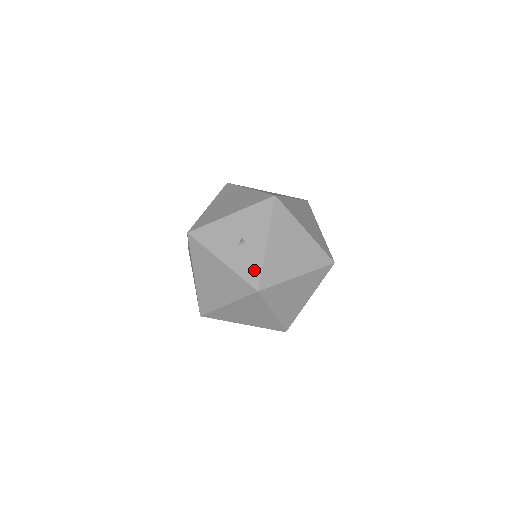
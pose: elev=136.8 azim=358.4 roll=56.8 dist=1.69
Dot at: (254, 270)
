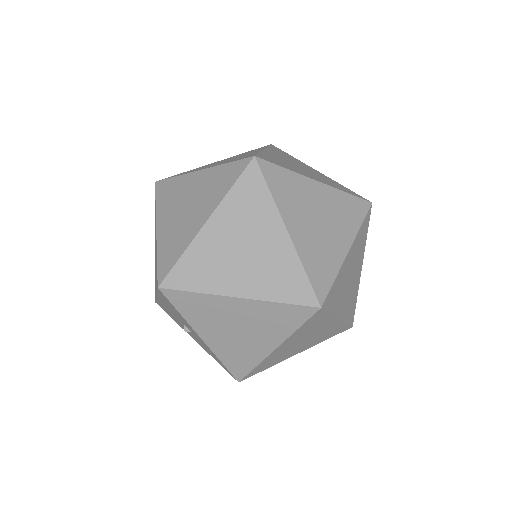
Dot at: (219, 362)
